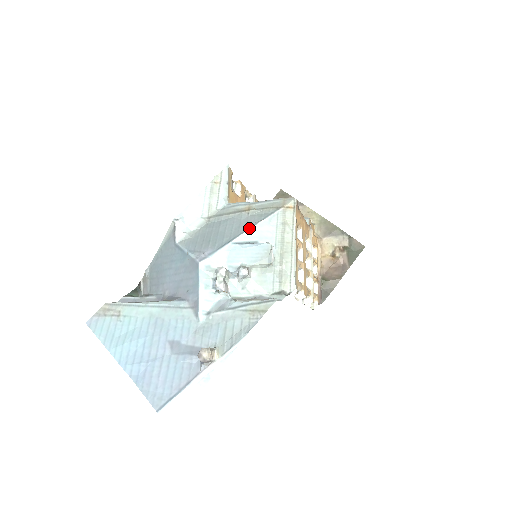
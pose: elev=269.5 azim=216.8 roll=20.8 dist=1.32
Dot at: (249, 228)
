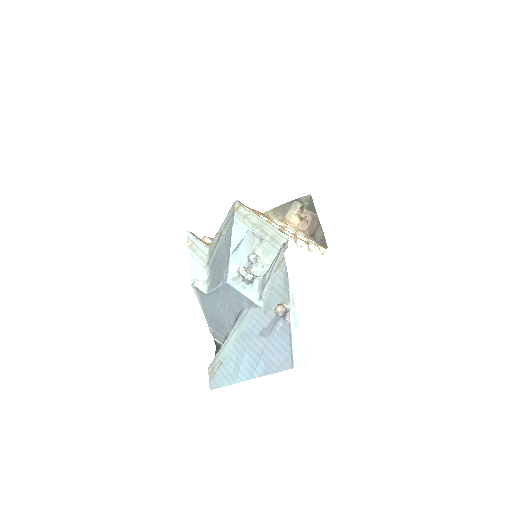
Dot at: (230, 239)
